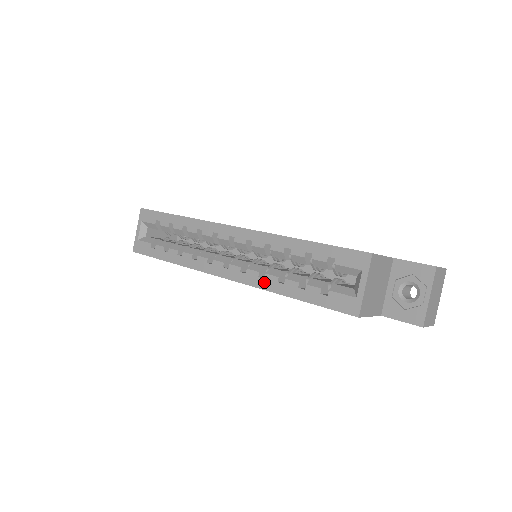
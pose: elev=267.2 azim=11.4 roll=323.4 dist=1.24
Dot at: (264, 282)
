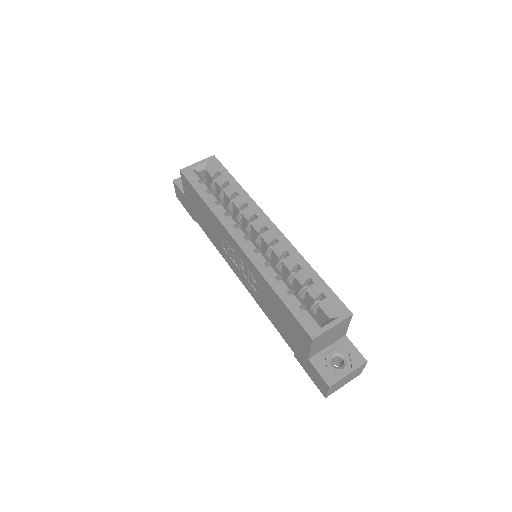
Dot at: (265, 269)
